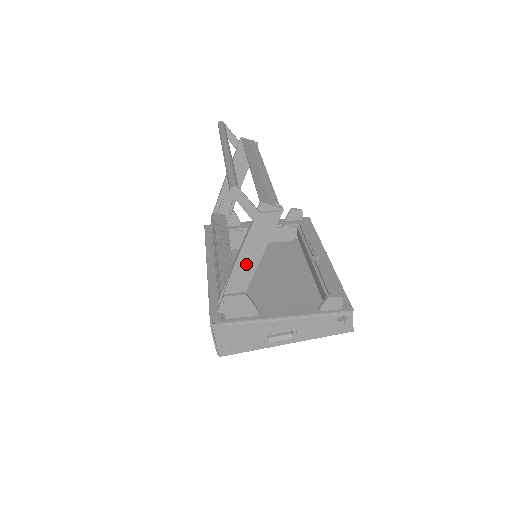
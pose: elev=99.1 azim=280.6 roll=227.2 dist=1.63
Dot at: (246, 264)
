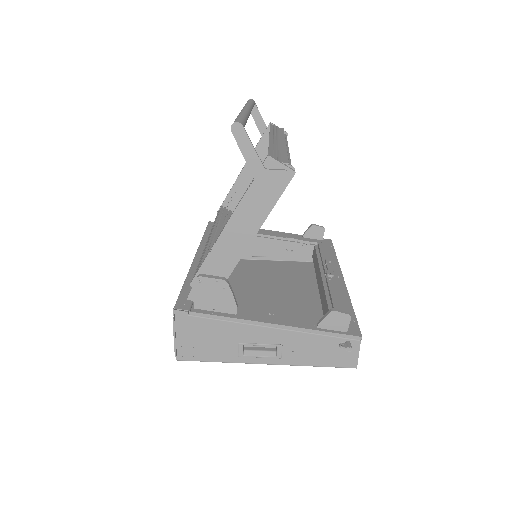
Dot at: (234, 238)
